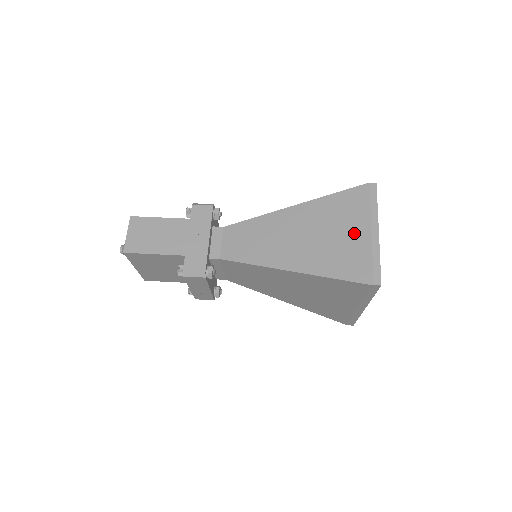
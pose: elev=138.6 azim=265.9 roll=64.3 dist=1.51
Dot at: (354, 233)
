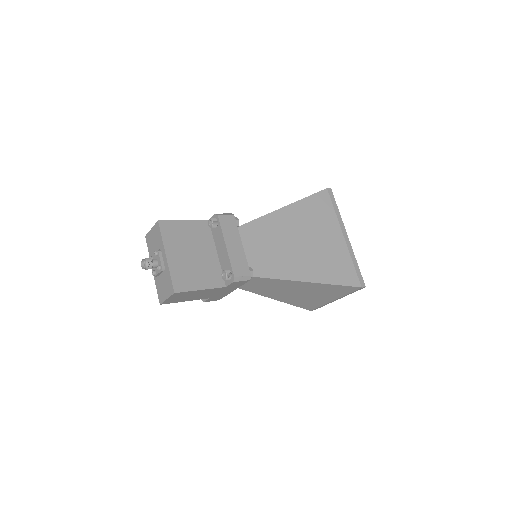
Dot at: occluded
